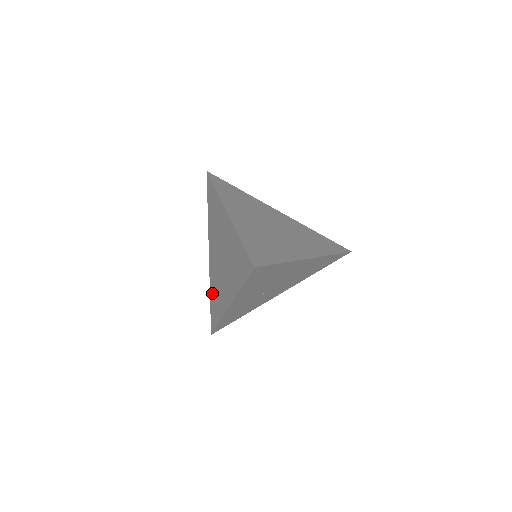
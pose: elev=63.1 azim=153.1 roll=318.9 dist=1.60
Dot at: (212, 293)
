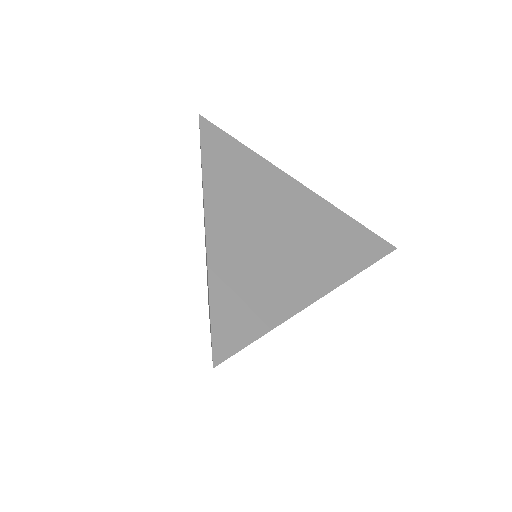
Dot at: occluded
